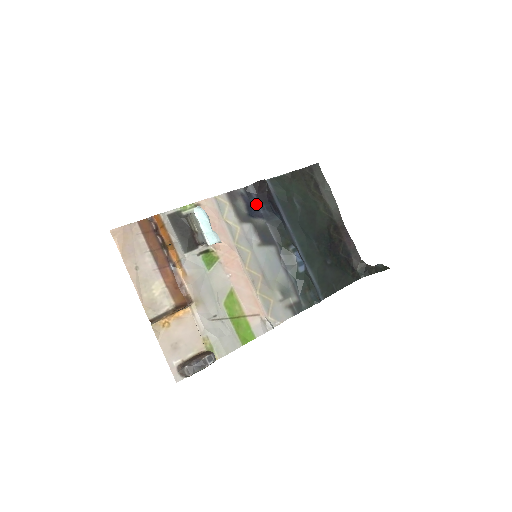
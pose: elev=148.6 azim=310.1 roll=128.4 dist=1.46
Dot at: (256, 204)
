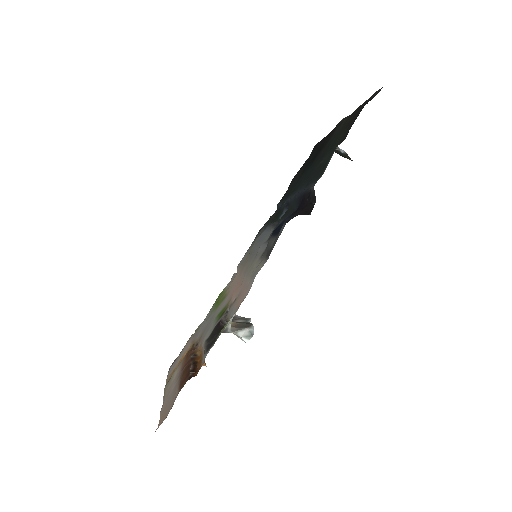
Dot at: occluded
